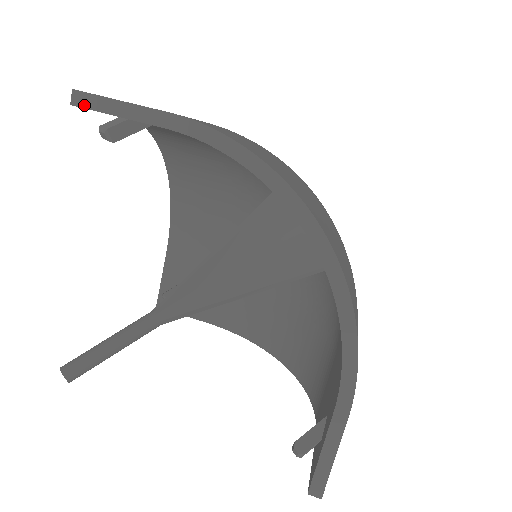
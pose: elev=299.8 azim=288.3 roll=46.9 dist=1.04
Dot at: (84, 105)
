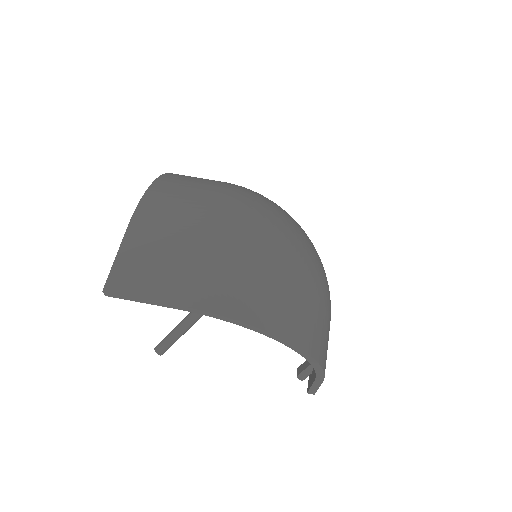
Dot at: (115, 297)
